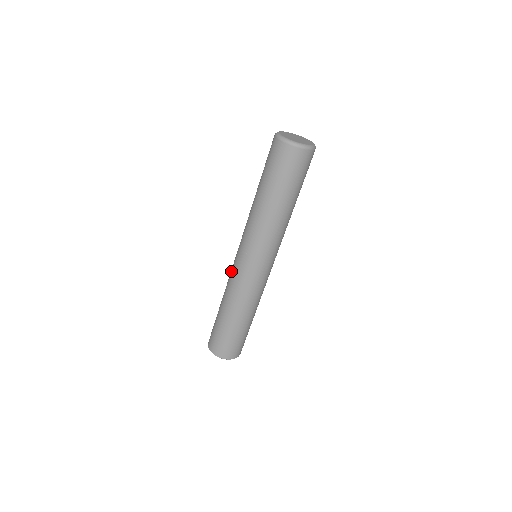
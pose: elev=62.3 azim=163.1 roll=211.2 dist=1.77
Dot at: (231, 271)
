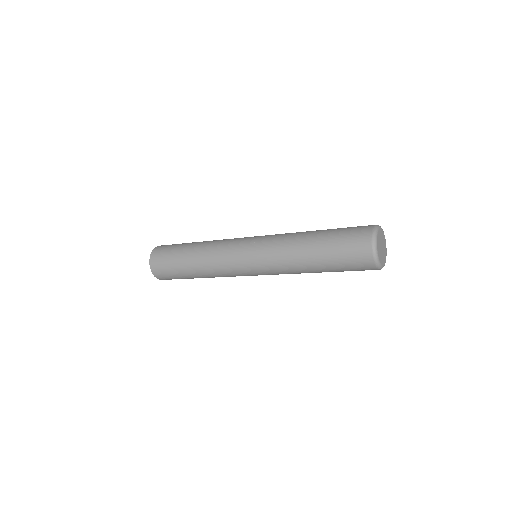
Dot at: (225, 257)
